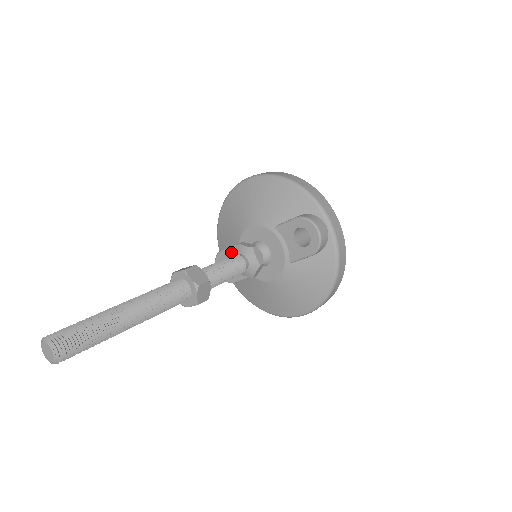
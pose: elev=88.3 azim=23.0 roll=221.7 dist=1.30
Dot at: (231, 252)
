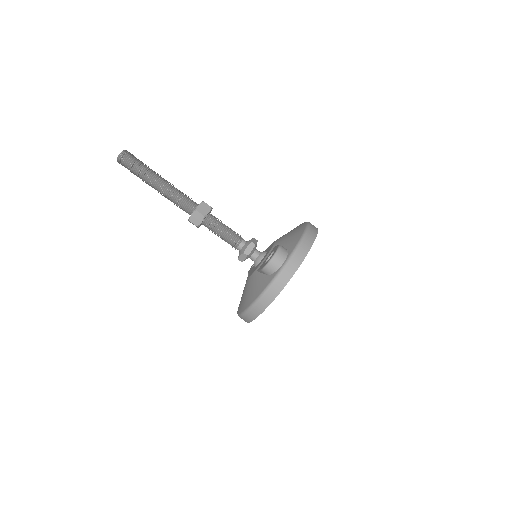
Dot at: occluded
